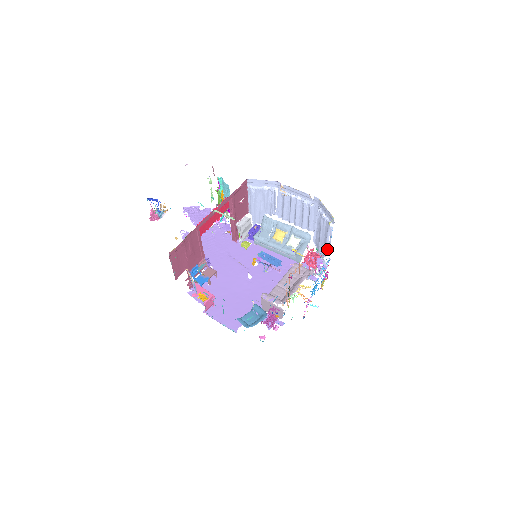
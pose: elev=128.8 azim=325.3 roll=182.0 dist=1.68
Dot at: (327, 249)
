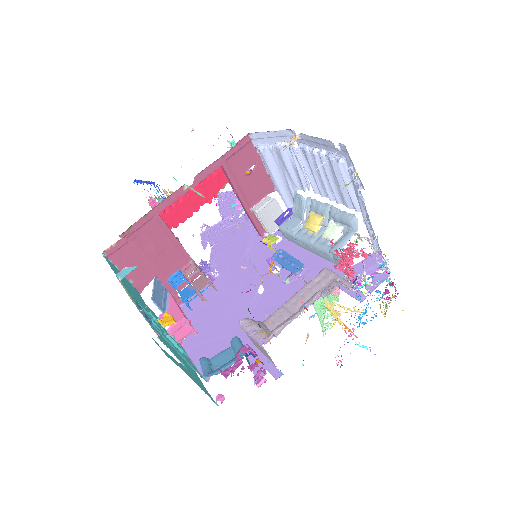
Dot at: (373, 241)
